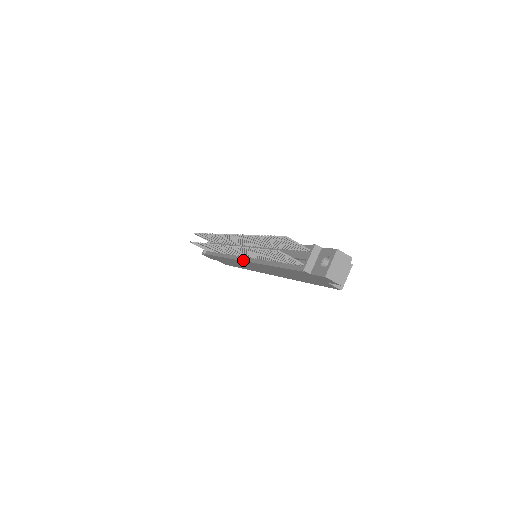
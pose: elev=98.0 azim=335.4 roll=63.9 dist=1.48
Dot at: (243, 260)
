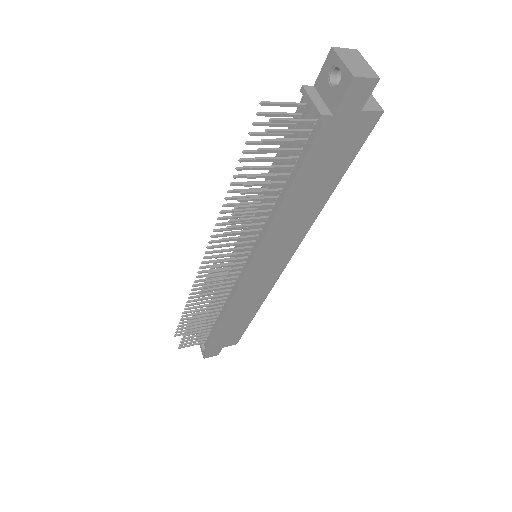
Dot at: (247, 267)
